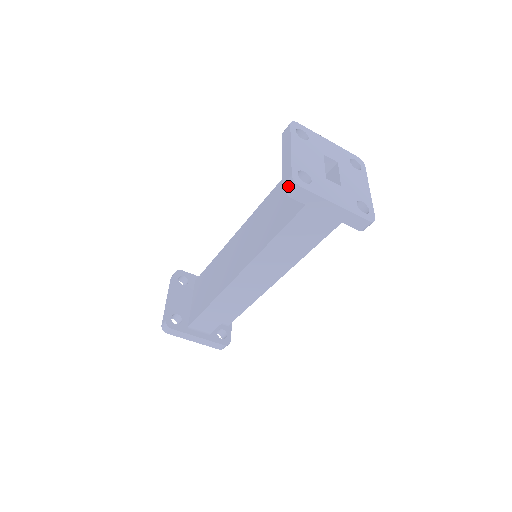
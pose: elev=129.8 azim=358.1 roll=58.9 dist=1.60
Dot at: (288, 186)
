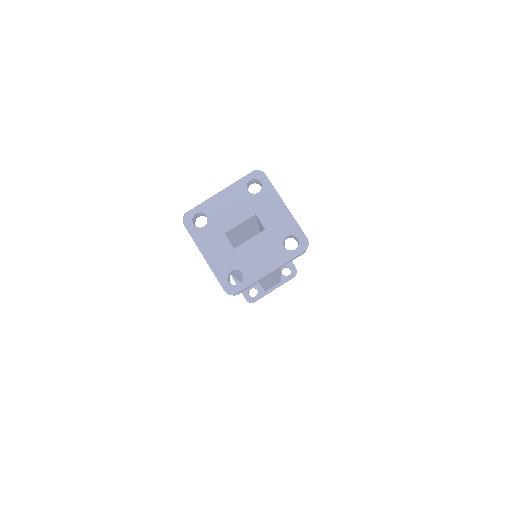
Dot at: occluded
